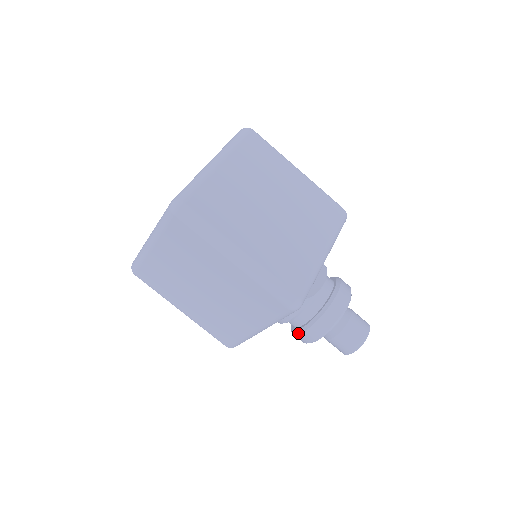
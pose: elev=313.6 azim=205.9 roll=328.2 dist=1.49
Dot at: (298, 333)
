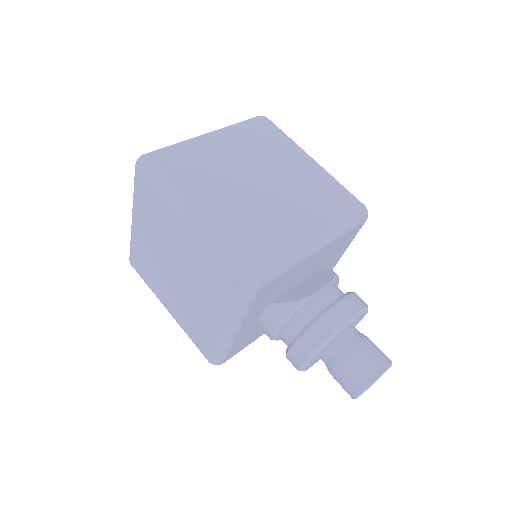
Dot at: (287, 352)
